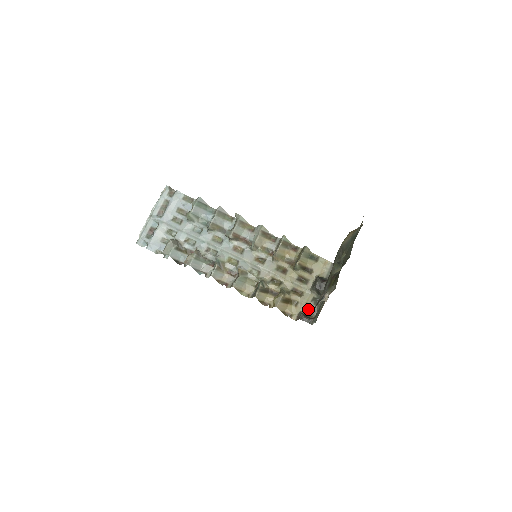
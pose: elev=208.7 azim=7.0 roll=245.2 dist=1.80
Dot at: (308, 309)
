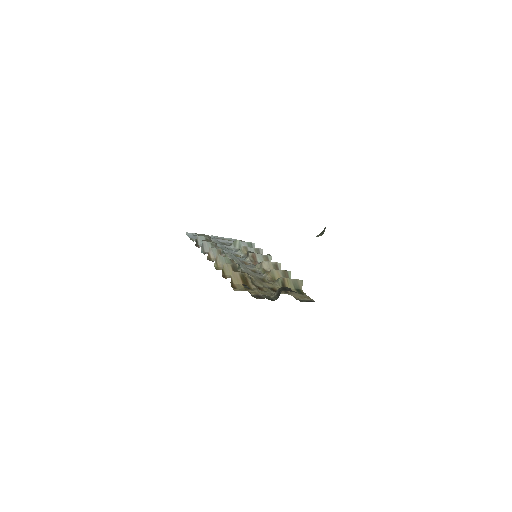
Dot at: (255, 295)
